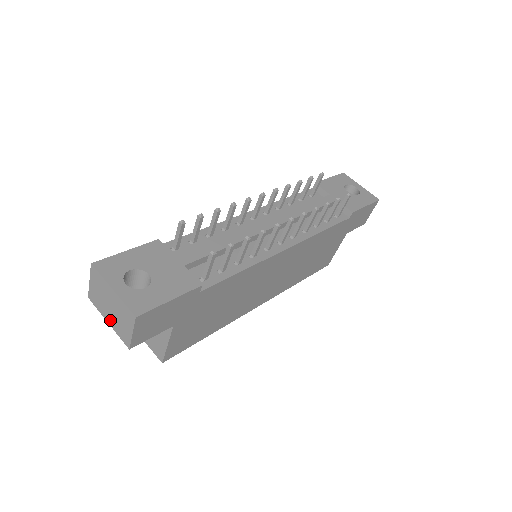
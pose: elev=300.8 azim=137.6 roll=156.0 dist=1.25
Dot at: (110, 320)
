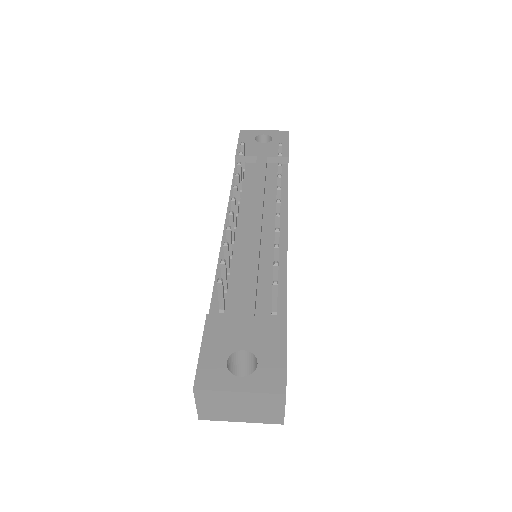
Dot at: (244, 418)
